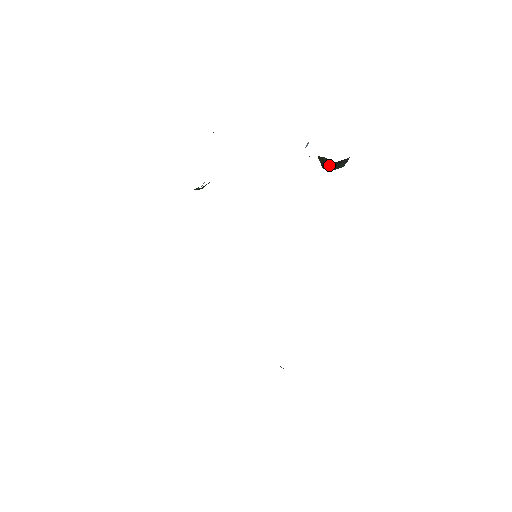
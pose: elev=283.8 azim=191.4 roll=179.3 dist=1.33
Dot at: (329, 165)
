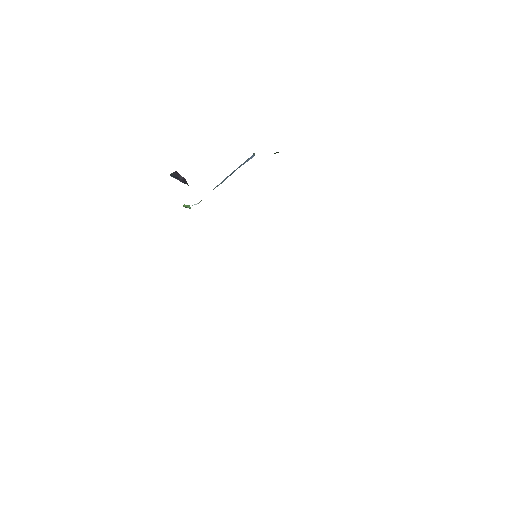
Dot at: (278, 152)
